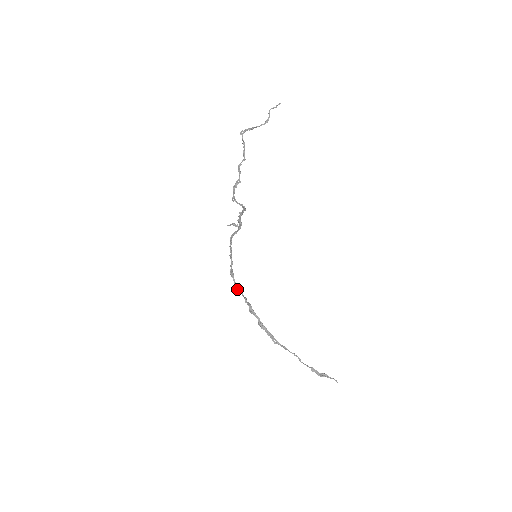
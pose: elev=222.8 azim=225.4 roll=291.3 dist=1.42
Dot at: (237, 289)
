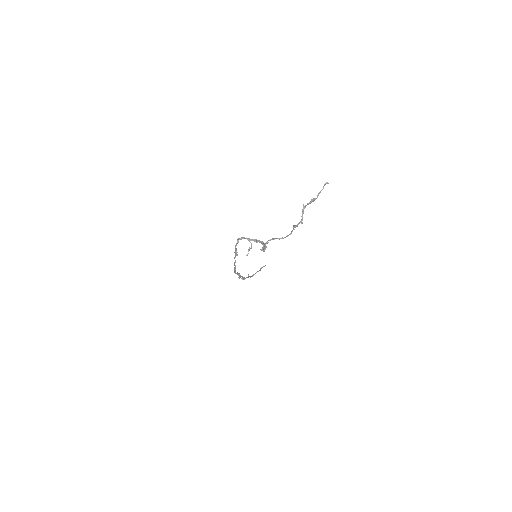
Dot at: occluded
